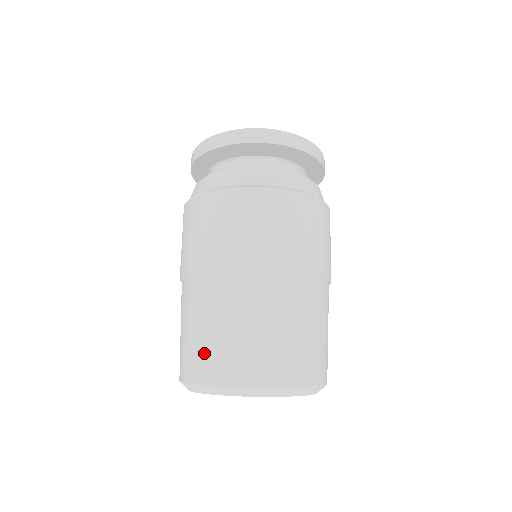
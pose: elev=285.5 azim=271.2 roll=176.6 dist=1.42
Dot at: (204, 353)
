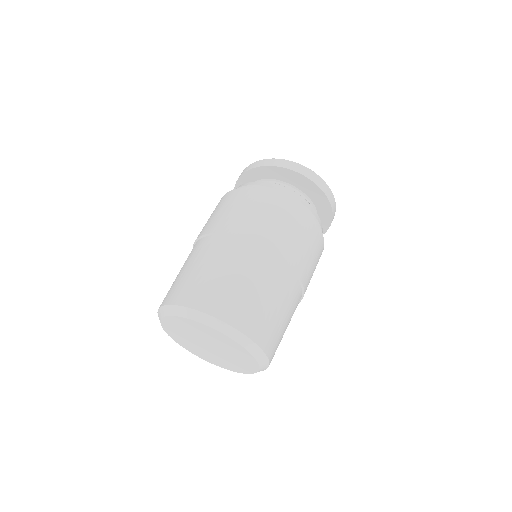
Dot at: (207, 288)
